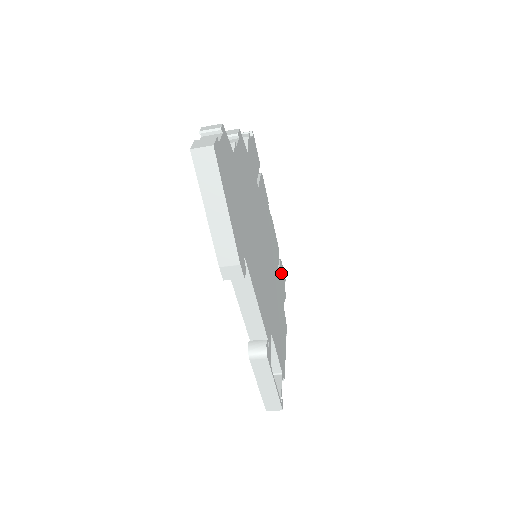
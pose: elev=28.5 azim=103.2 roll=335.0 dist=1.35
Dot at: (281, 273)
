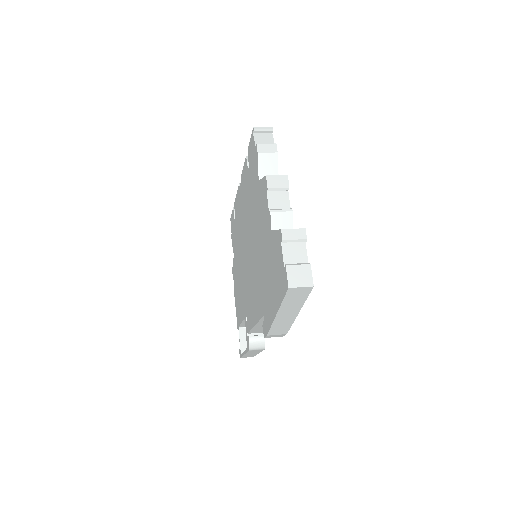
Dot at: occluded
